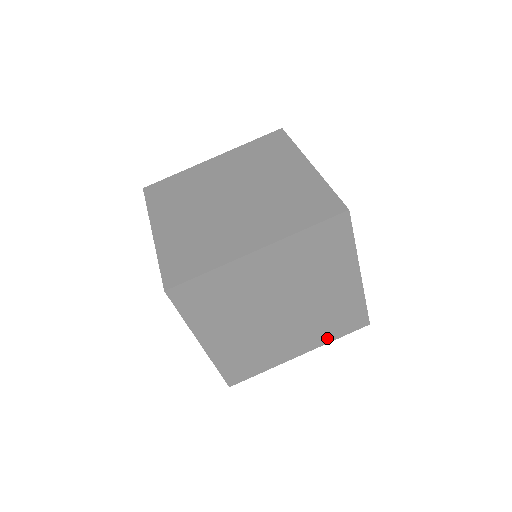
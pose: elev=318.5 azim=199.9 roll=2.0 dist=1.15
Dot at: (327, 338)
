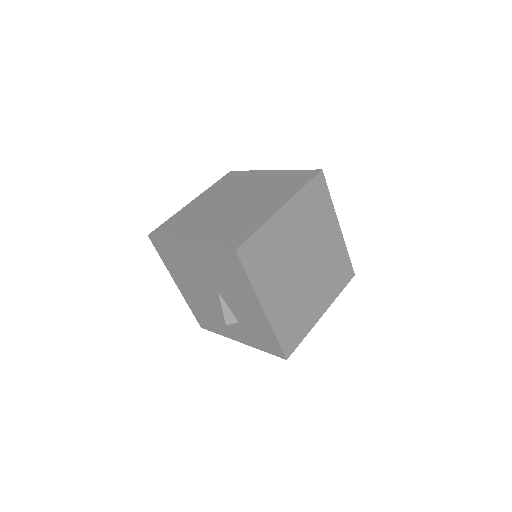
Dot at: (335, 293)
